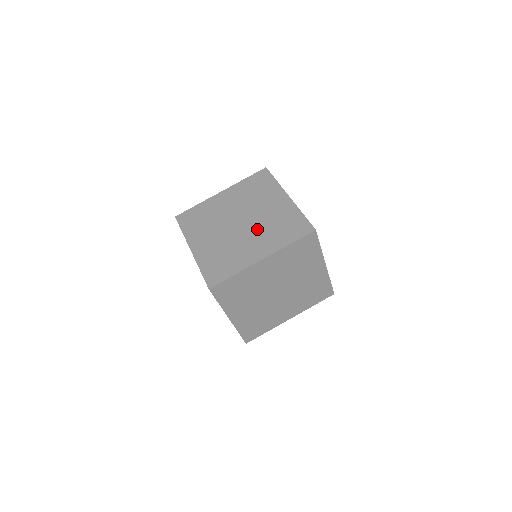
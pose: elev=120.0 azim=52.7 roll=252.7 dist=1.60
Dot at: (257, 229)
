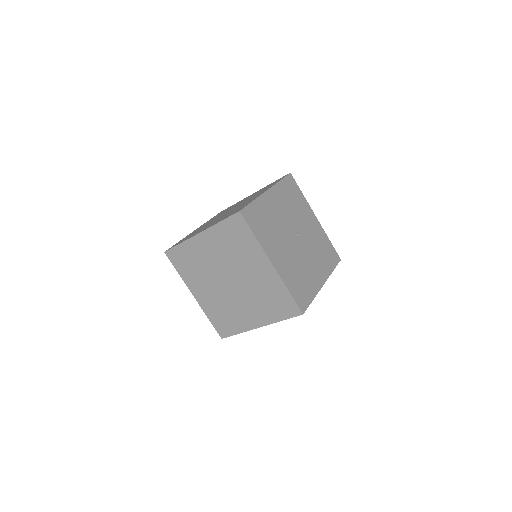
Dot at: (226, 214)
